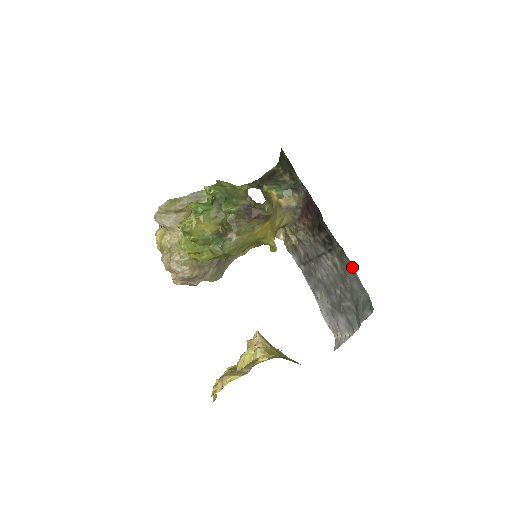
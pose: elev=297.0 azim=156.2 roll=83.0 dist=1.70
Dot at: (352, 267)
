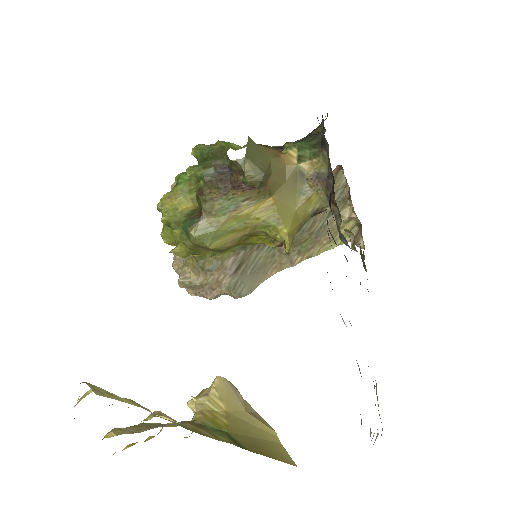
Dot at: occluded
